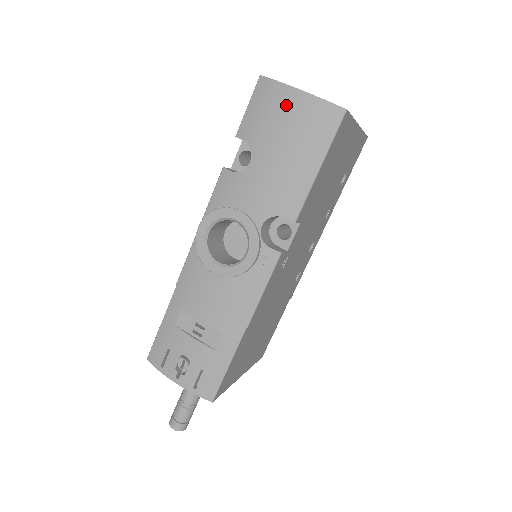
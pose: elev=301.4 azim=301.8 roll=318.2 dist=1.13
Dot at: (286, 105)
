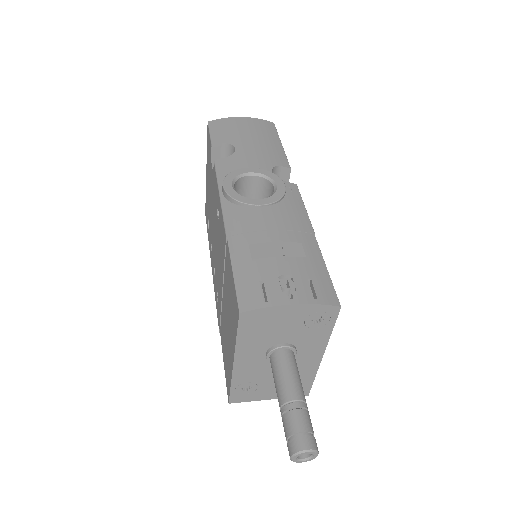
Dot at: (239, 123)
